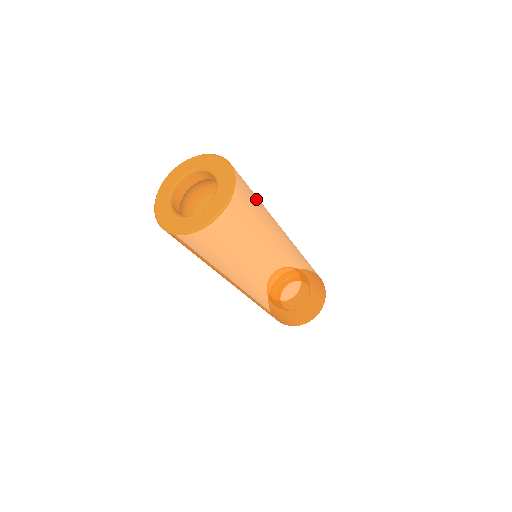
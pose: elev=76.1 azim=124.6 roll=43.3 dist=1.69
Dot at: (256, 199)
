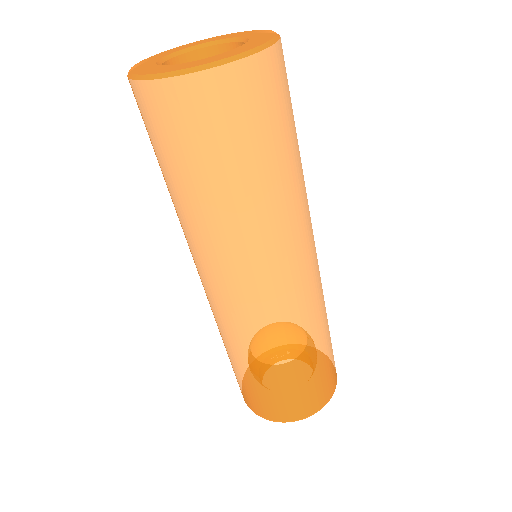
Dot at: (294, 121)
